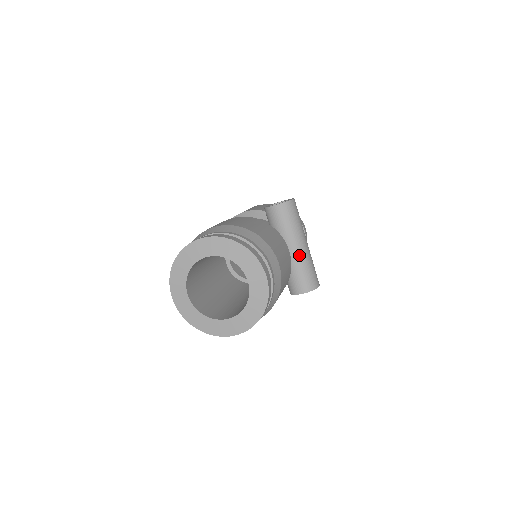
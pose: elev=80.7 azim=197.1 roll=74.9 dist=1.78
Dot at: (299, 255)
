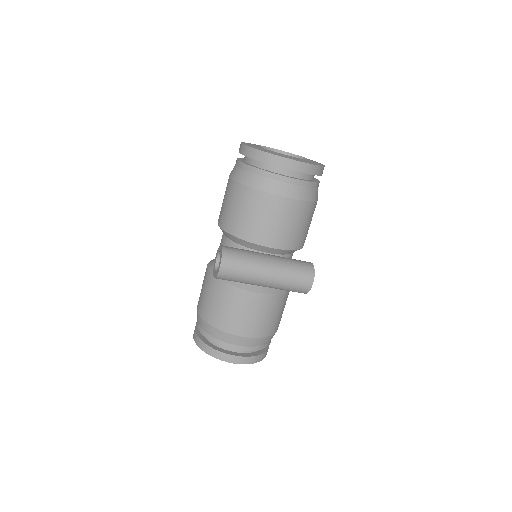
Dot at: (269, 287)
